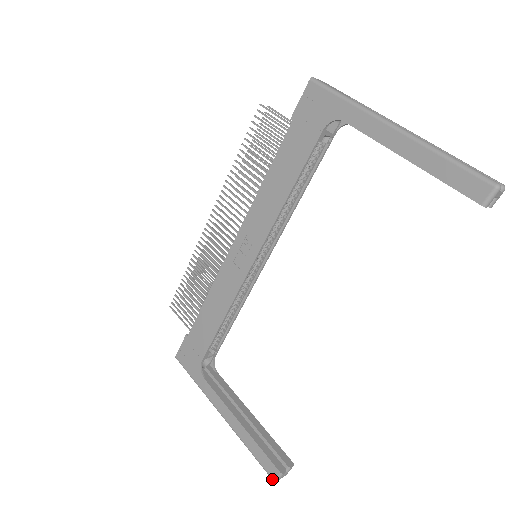
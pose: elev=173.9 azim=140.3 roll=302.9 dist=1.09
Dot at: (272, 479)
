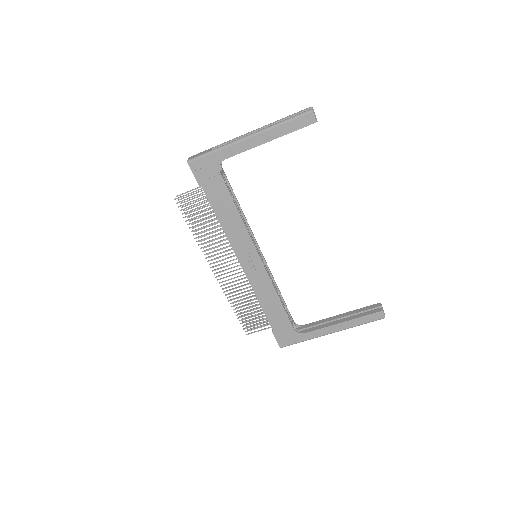
Dot at: occluded
